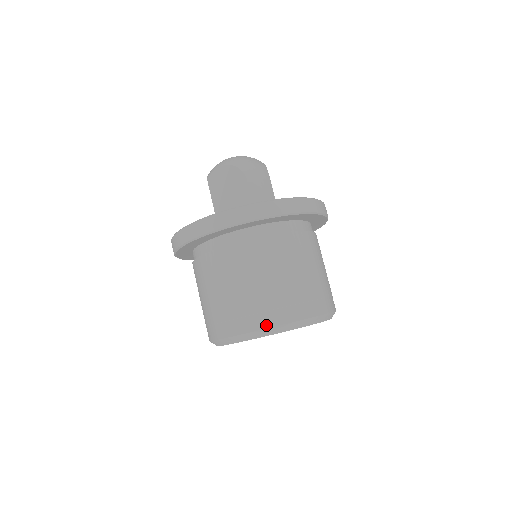
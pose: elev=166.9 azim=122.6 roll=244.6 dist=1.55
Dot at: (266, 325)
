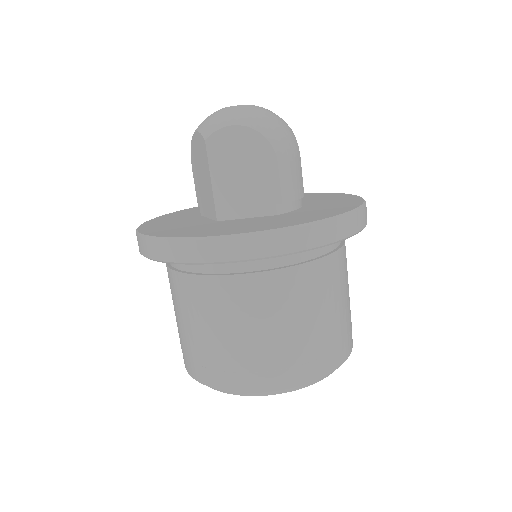
Dot at: (297, 382)
